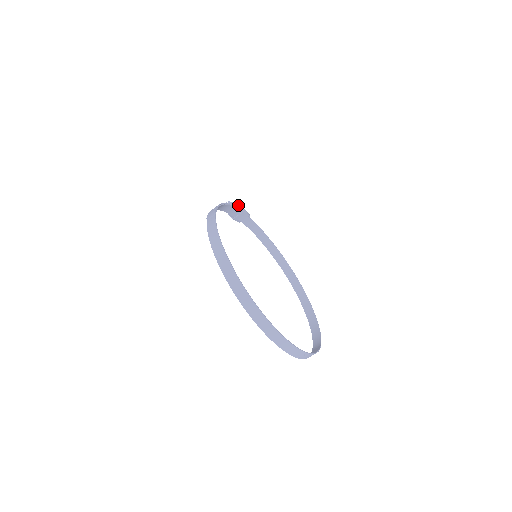
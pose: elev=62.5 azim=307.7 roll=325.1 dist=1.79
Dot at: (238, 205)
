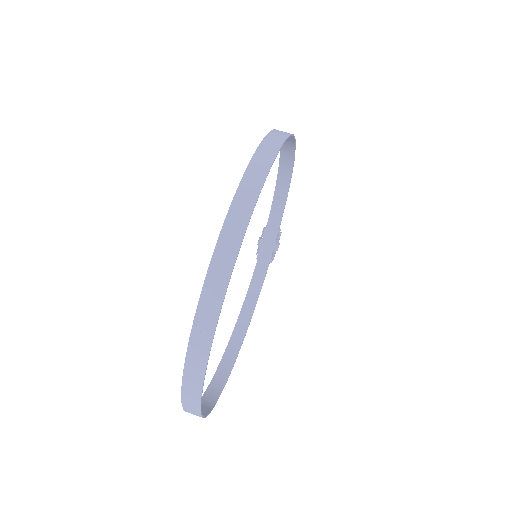
Dot at: occluded
